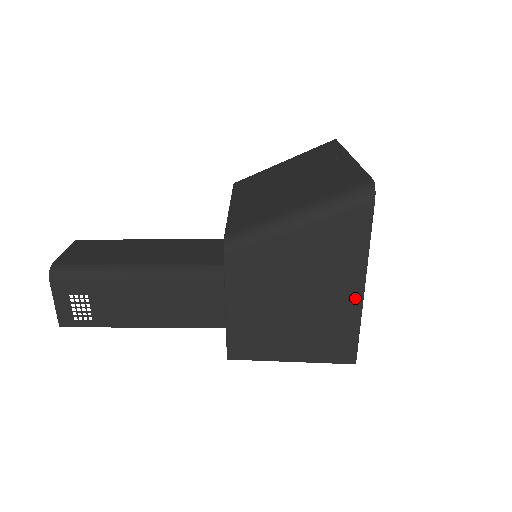
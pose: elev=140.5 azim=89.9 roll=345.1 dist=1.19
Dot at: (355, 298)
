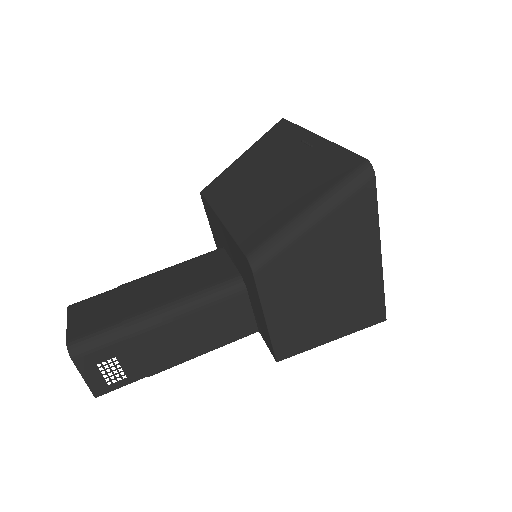
Dot at: (375, 266)
